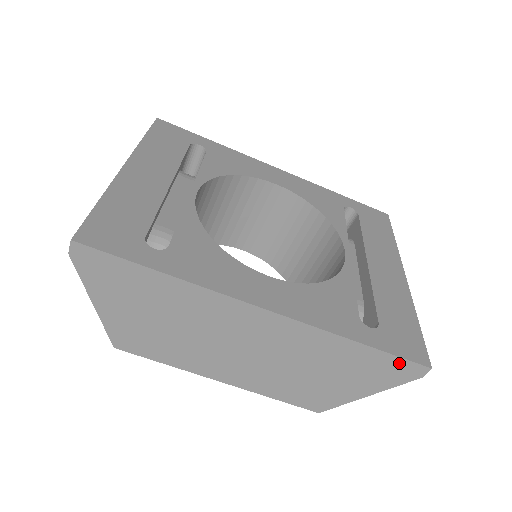
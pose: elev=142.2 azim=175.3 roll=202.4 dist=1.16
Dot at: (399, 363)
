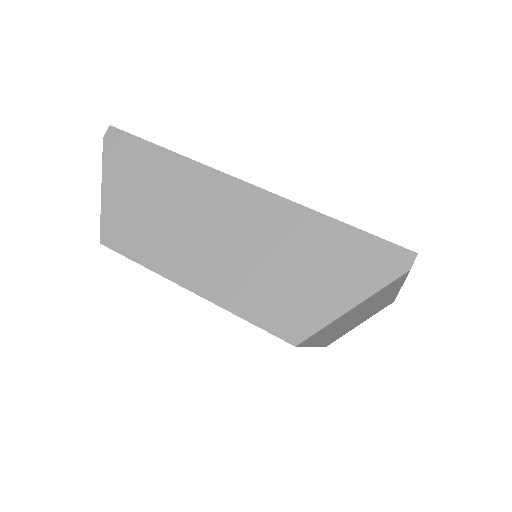
Dot at: (379, 247)
